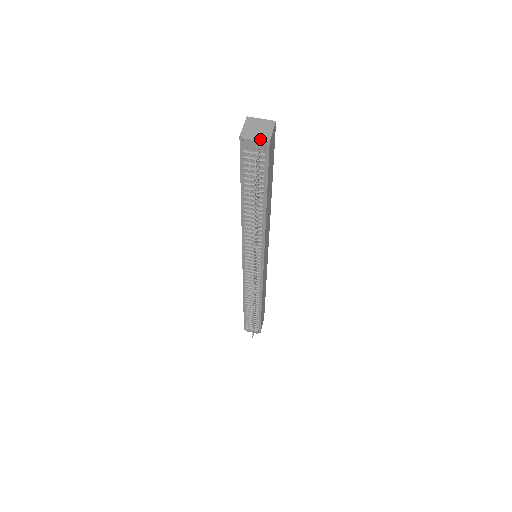
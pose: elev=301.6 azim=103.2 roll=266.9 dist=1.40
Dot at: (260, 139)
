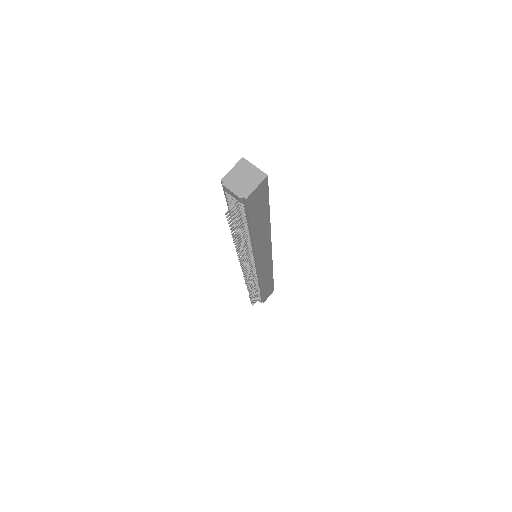
Dot at: (238, 193)
